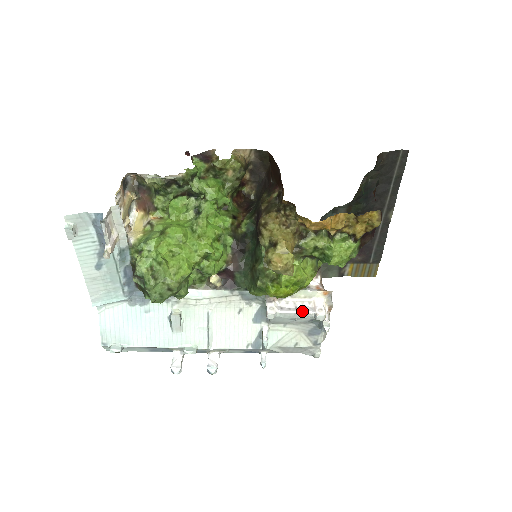
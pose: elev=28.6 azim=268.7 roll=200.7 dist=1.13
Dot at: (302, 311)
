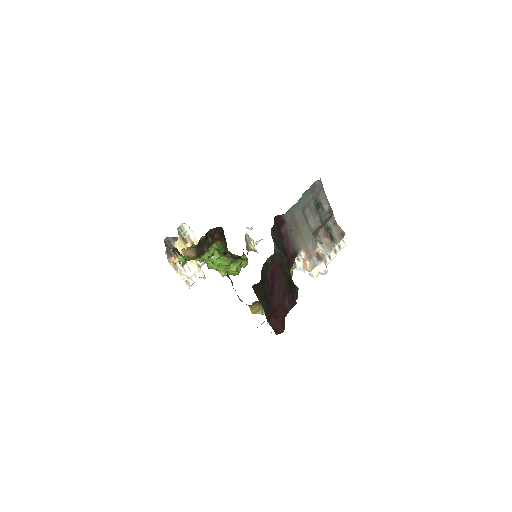
Dot at: occluded
